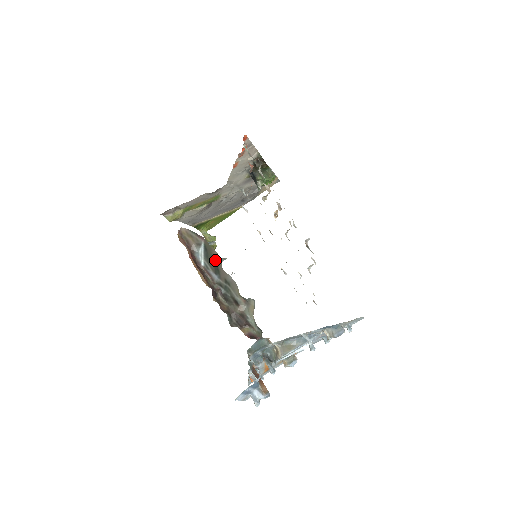
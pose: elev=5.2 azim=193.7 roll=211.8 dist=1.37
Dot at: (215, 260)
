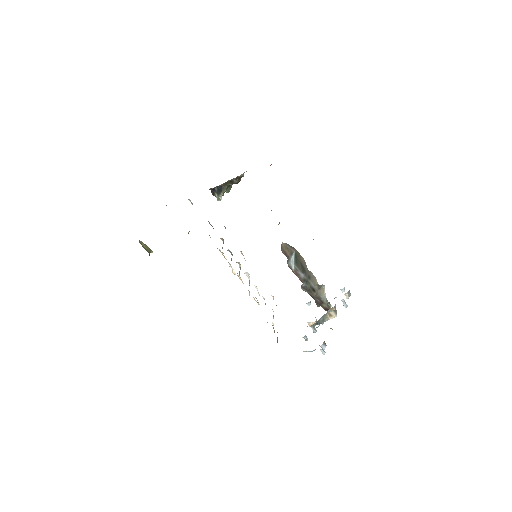
Dot at: (302, 263)
